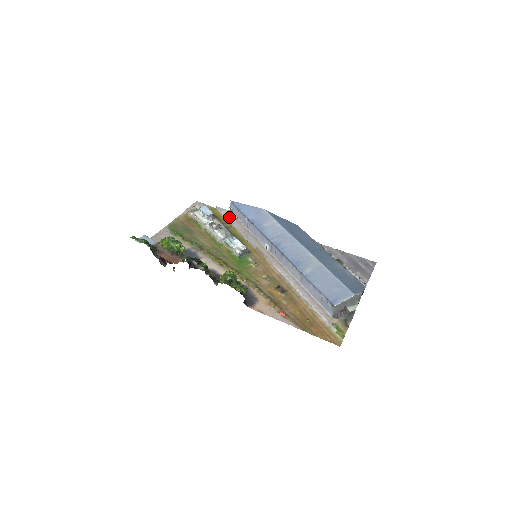
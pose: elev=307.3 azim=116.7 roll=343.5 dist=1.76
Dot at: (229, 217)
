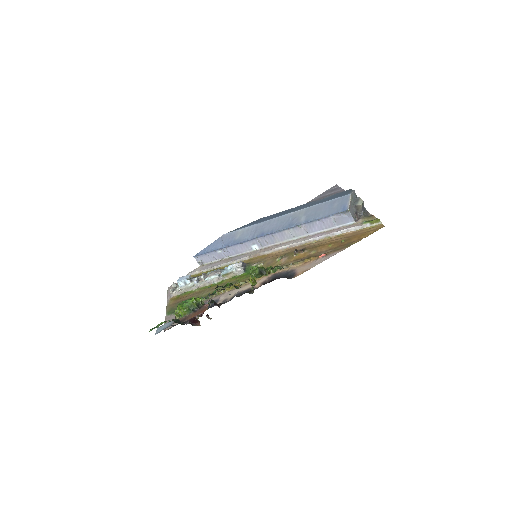
Dot at: (205, 268)
